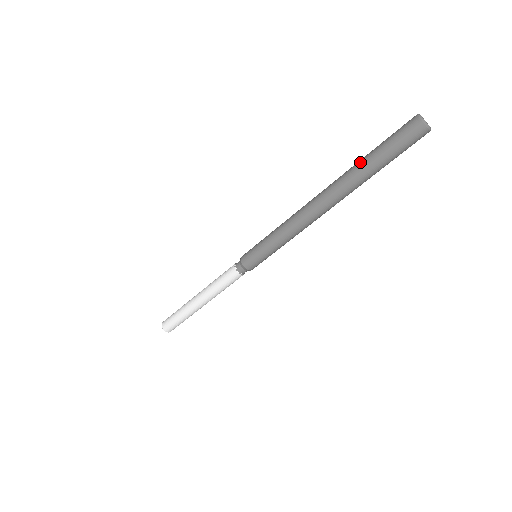
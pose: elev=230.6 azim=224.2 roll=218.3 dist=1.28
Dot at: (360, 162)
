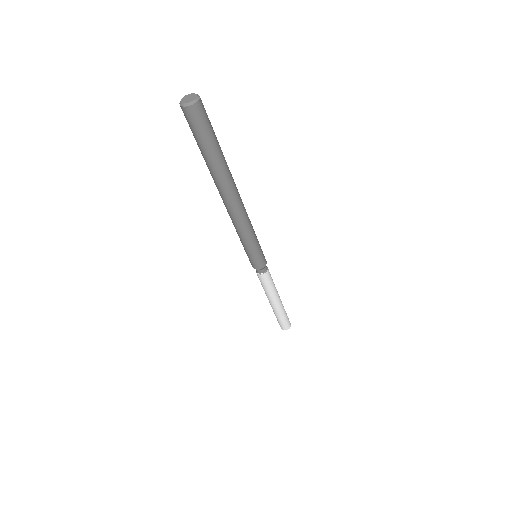
Dot at: occluded
